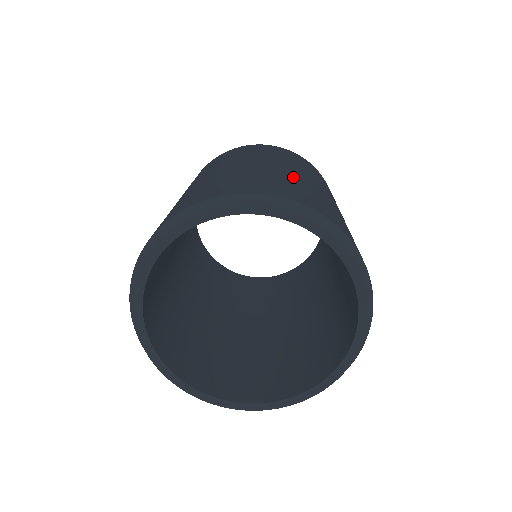
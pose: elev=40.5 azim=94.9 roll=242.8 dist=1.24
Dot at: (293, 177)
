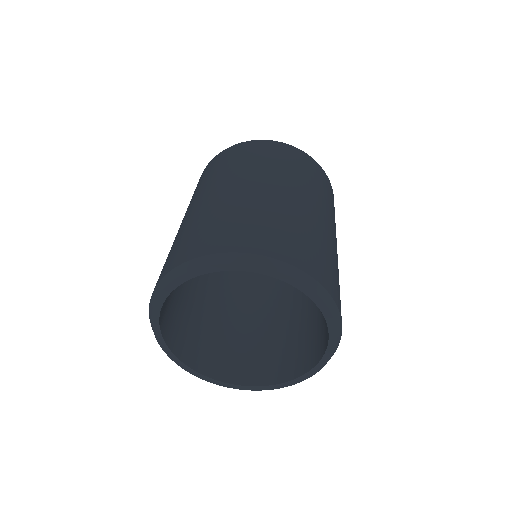
Dot at: (226, 205)
